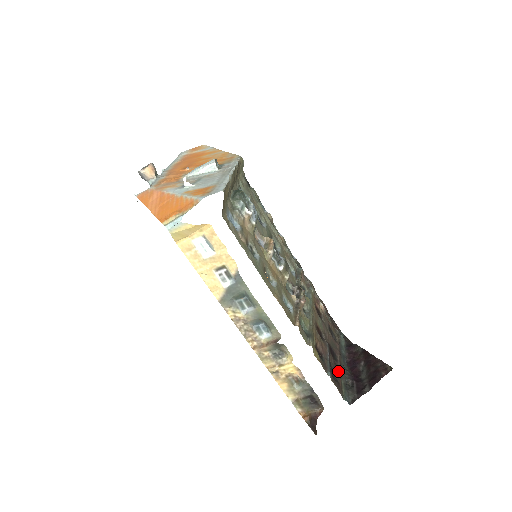
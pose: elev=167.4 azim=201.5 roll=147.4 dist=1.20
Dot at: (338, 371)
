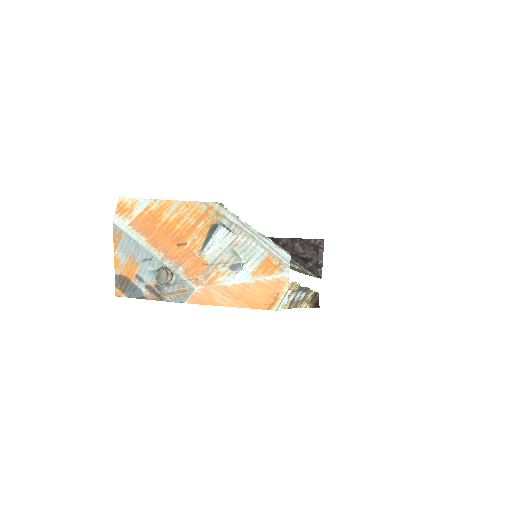
Dot at: occluded
